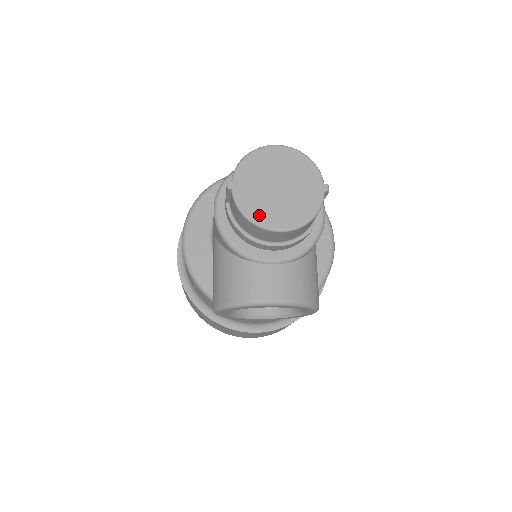
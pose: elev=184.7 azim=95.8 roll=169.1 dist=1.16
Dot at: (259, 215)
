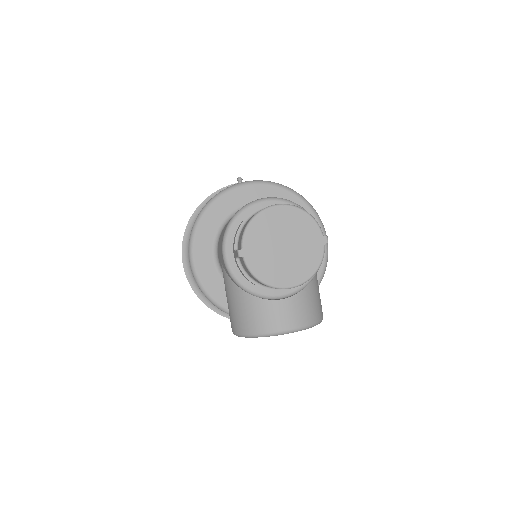
Dot at: (270, 277)
